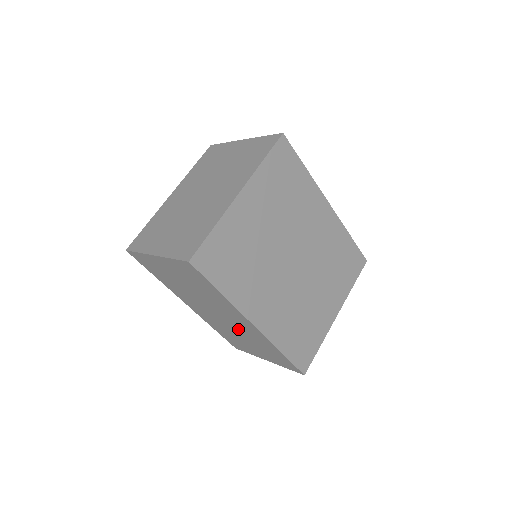
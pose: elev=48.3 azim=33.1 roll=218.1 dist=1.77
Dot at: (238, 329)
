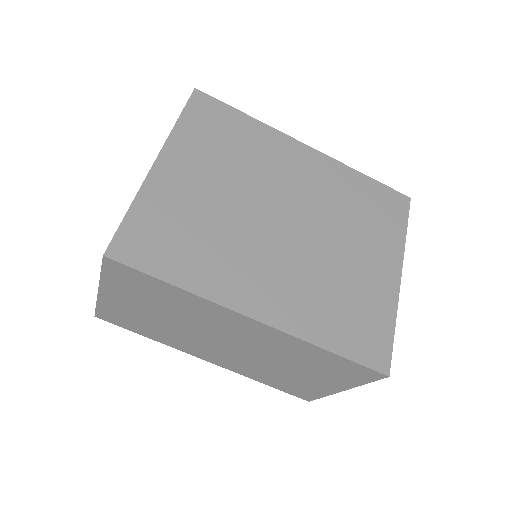
Dot at: (263, 351)
